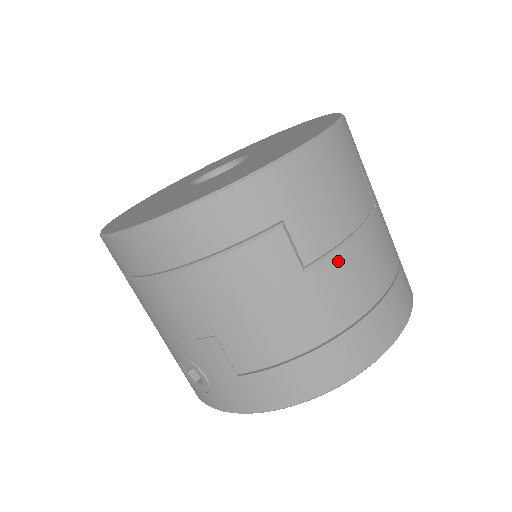
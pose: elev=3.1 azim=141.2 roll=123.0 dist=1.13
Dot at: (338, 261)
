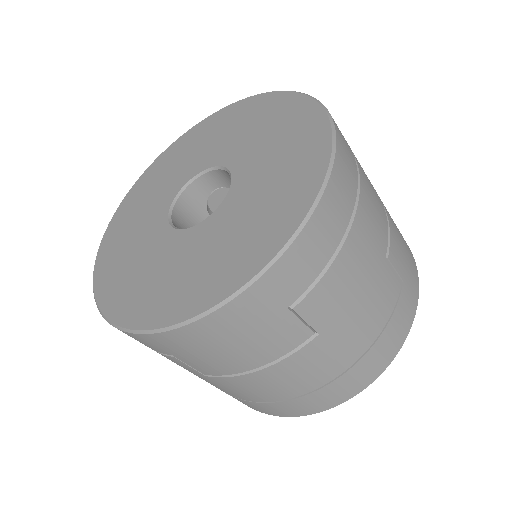
Dot at: (238, 380)
